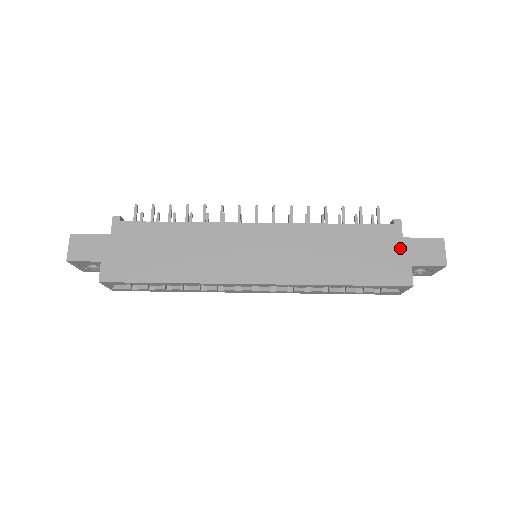
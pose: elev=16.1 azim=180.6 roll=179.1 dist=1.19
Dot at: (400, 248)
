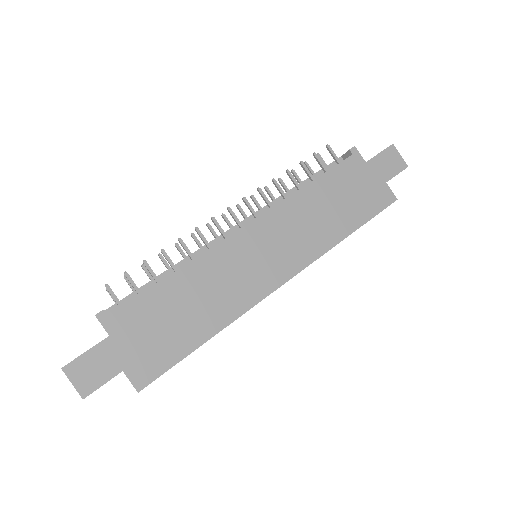
Dot at: (370, 173)
